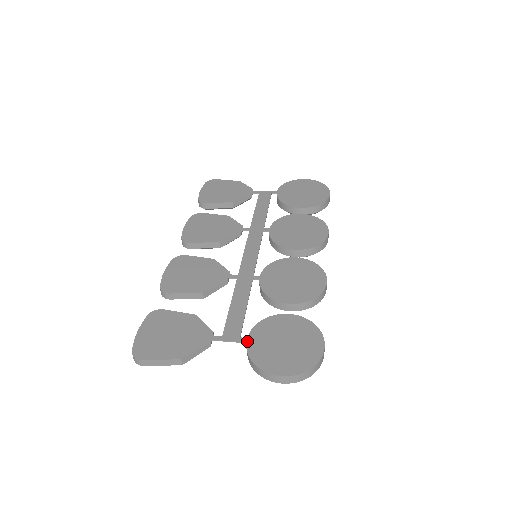
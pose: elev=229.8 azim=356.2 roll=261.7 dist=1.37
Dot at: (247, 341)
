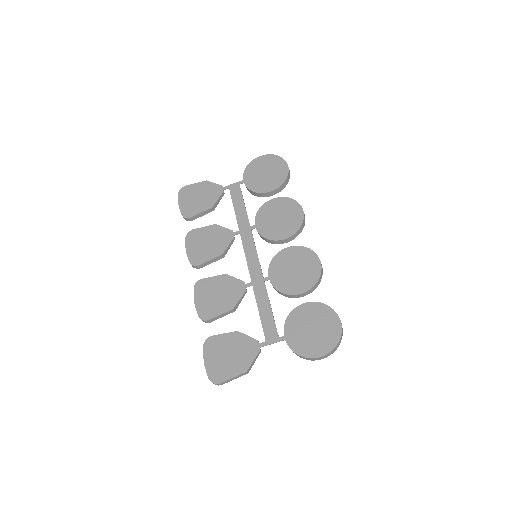
Dot at: (285, 339)
